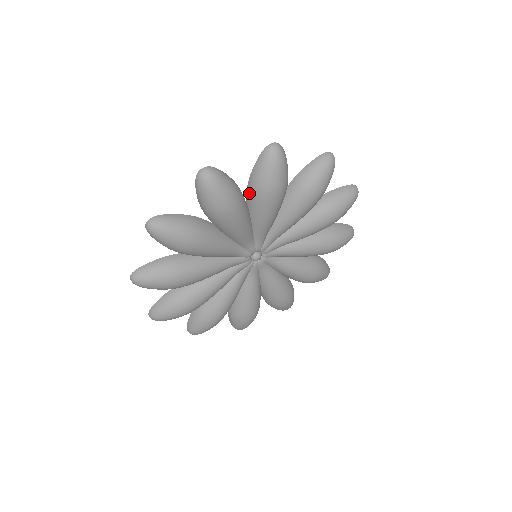
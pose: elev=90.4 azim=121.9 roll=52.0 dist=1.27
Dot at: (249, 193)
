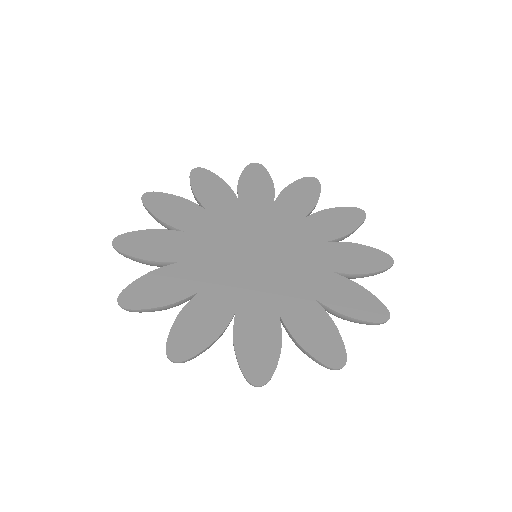
Dot at: occluded
